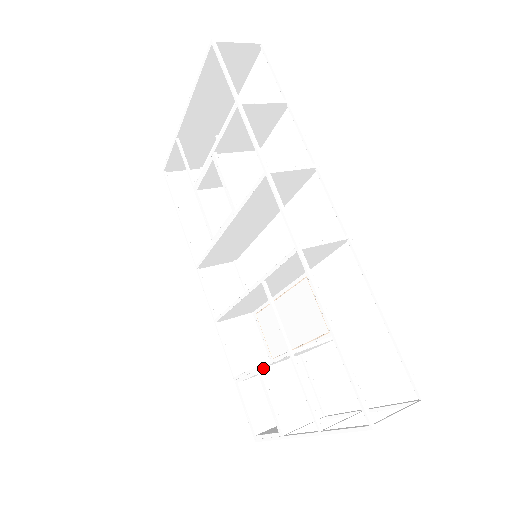
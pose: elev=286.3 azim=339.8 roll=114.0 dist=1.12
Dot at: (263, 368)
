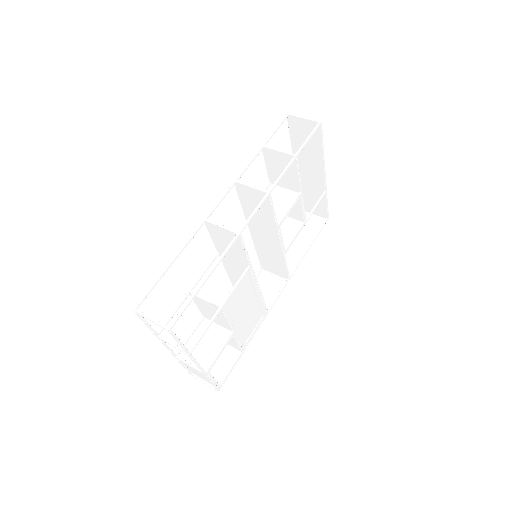
Dot at: (206, 318)
